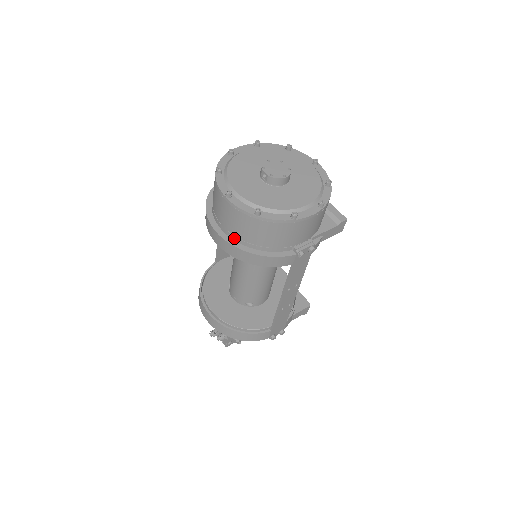
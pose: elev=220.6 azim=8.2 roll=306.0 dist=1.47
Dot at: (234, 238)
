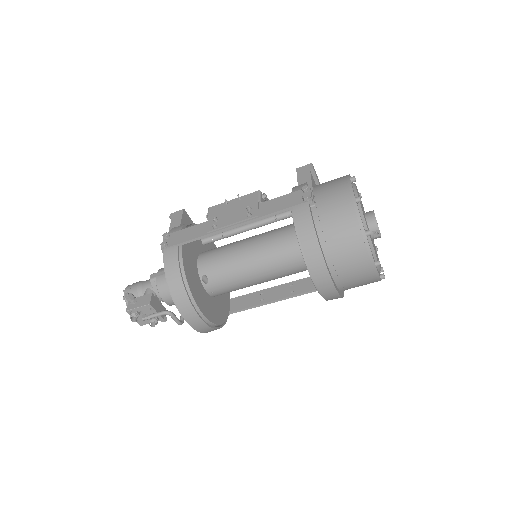
Dot at: (340, 287)
